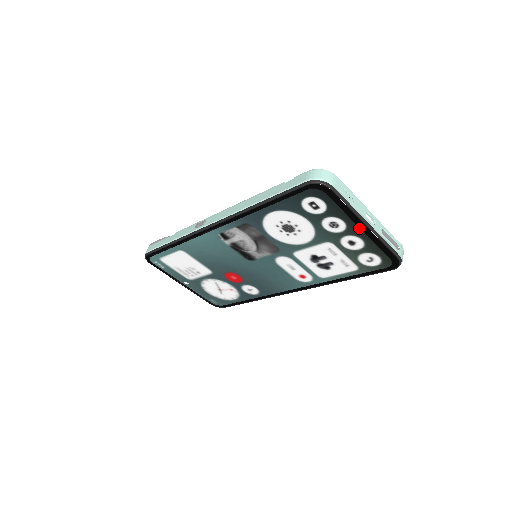
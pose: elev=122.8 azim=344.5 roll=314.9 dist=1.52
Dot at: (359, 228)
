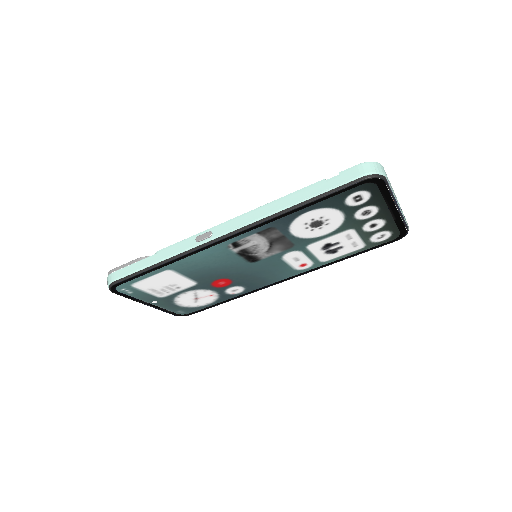
Dot at: (389, 211)
